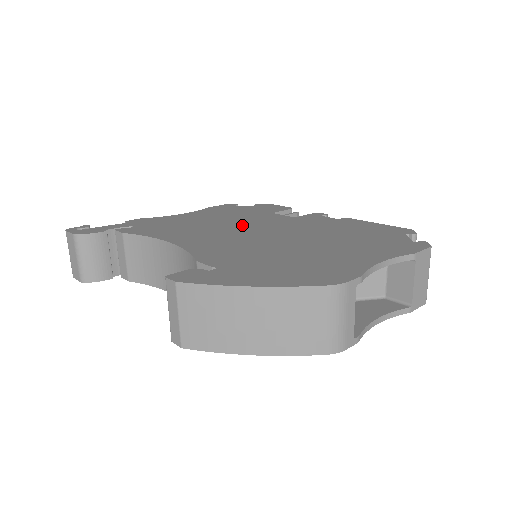
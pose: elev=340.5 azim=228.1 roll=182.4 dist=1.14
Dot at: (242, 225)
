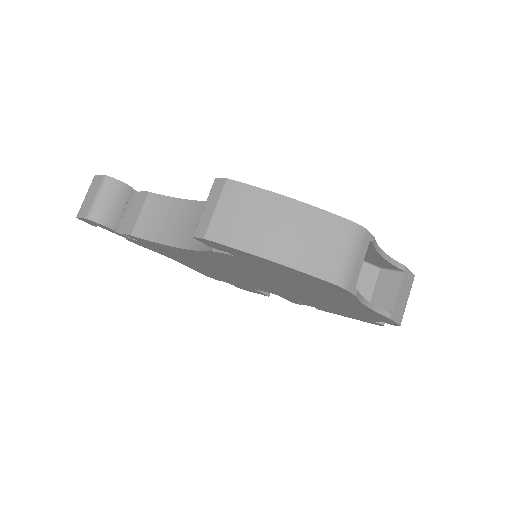
Dot at: occluded
